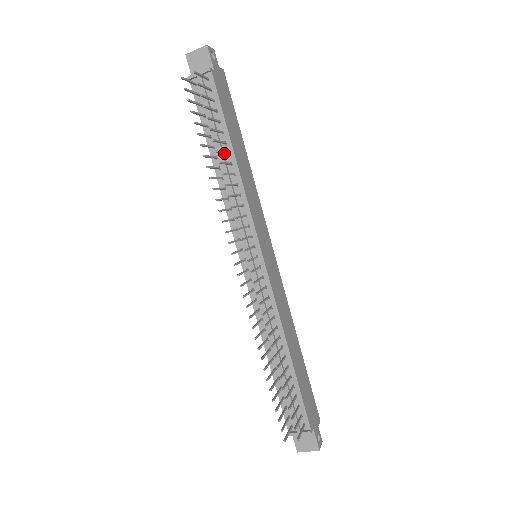
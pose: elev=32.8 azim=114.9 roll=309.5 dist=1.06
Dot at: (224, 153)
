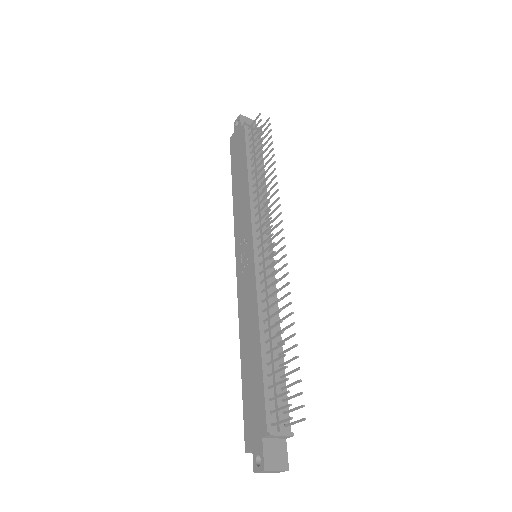
Dot at: (267, 171)
